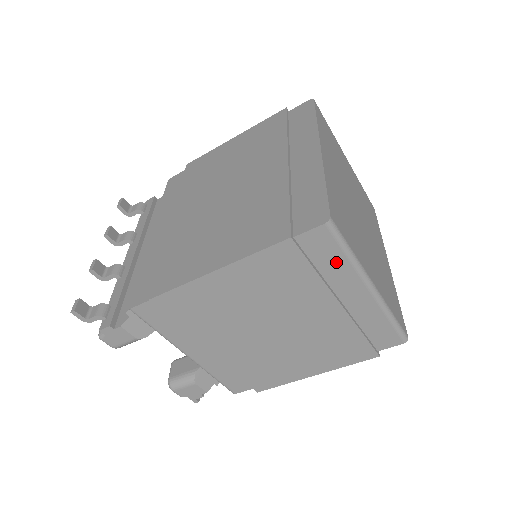
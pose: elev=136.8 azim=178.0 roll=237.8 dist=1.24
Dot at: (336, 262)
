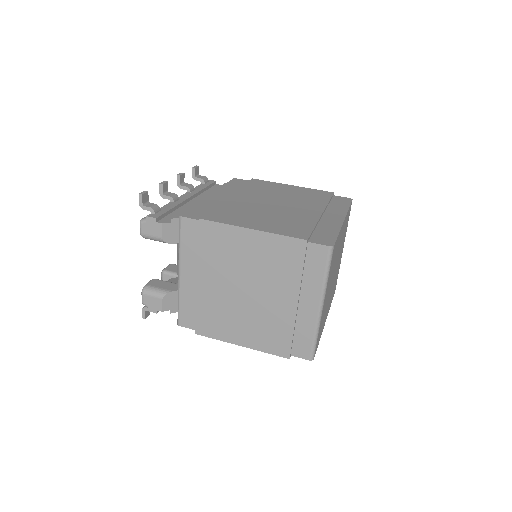
Dot at: (316, 274)
